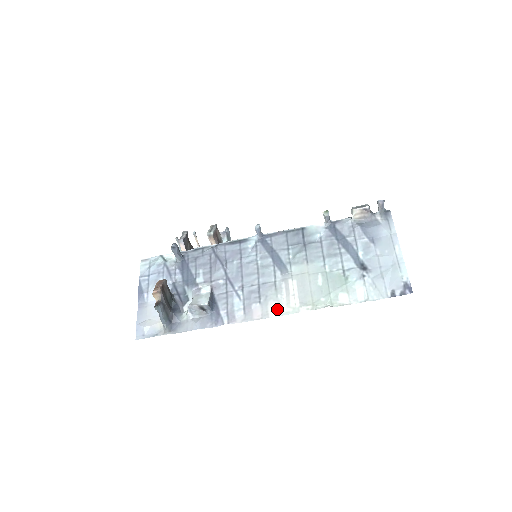
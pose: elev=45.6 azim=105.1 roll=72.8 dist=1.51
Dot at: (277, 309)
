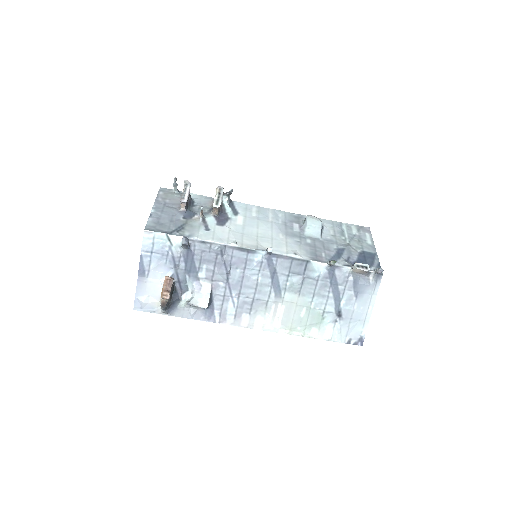
Dot at: (262, 324)
